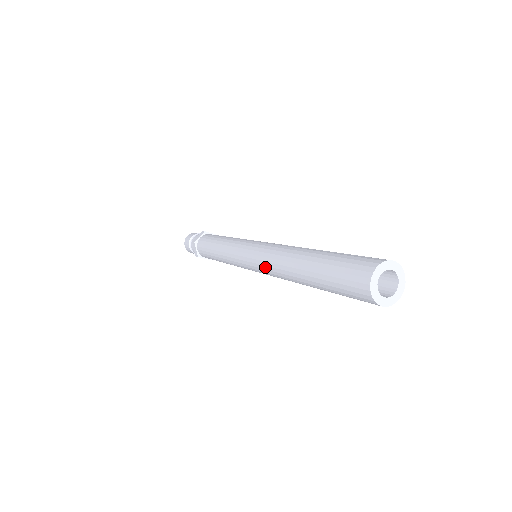
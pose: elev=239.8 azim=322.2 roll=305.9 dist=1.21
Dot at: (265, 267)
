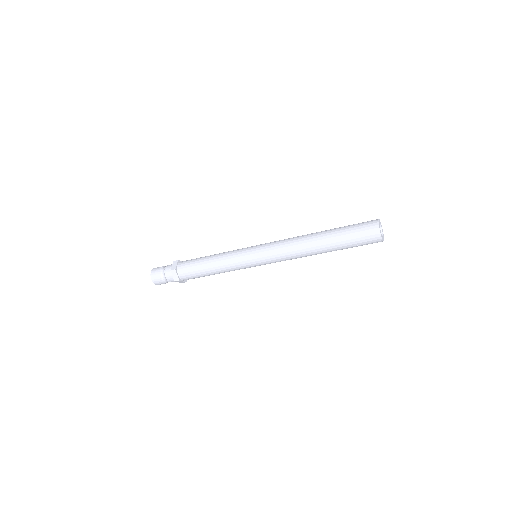
Dot at: (280, 244)
